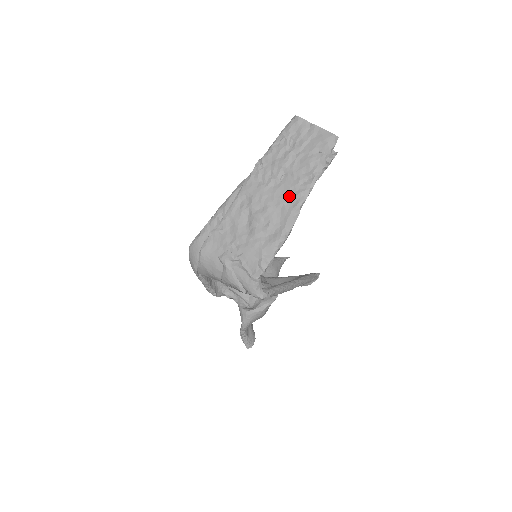
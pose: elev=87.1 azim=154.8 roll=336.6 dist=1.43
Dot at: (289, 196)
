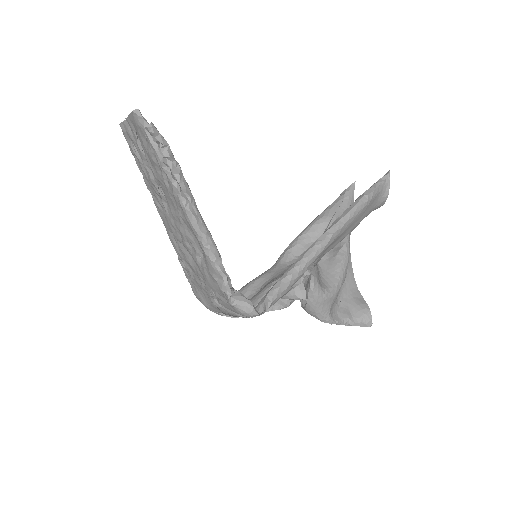
Dot at: (176, 205)
